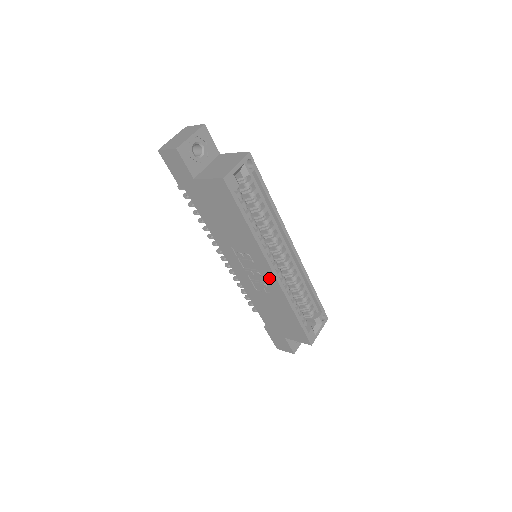
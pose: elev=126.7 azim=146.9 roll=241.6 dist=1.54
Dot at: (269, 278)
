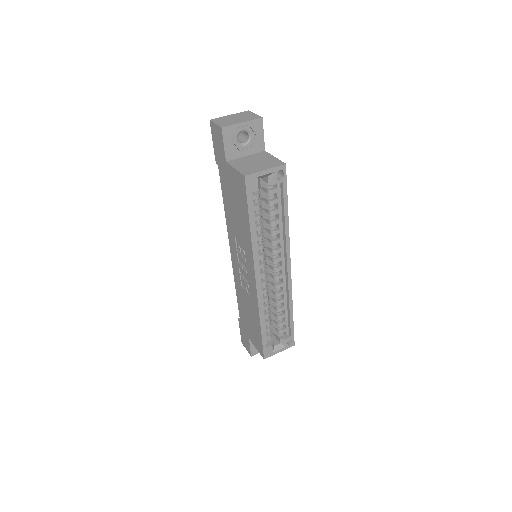
Dot at: (252, 282)
